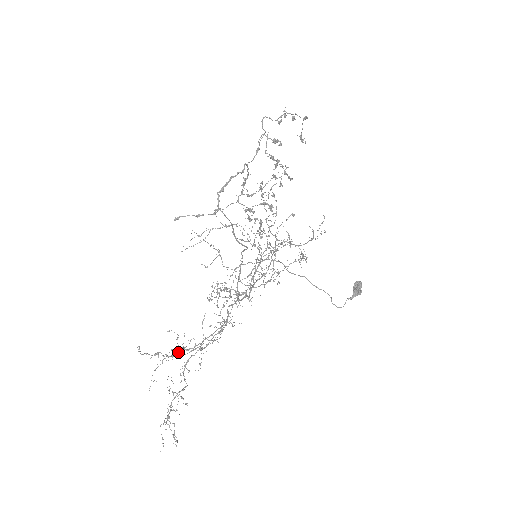
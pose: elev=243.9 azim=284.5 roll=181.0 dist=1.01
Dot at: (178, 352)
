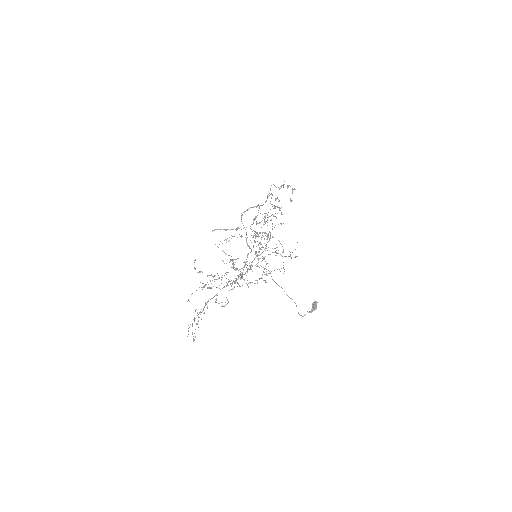
Dot at: (211, 274)
